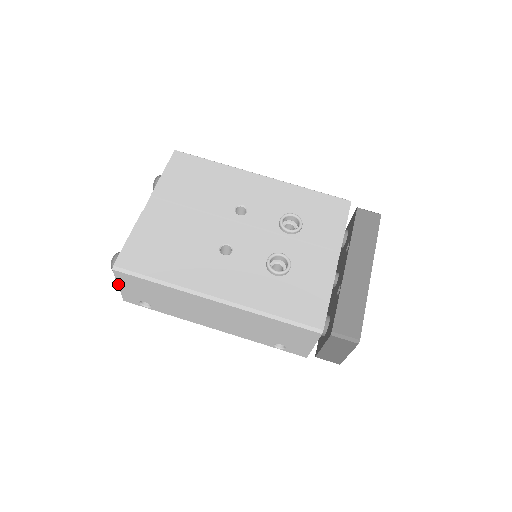
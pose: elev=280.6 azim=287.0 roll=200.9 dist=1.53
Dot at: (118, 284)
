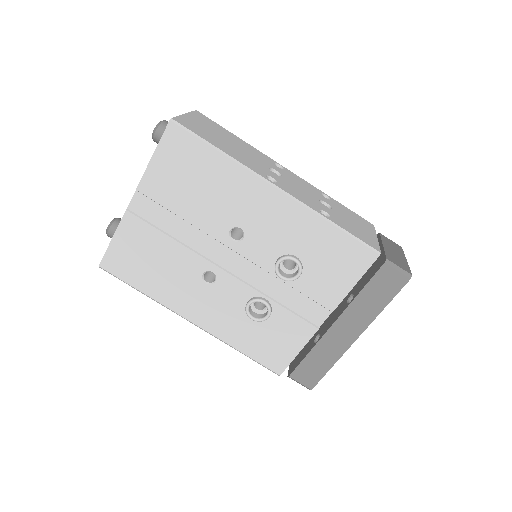
Dot at: occluded
